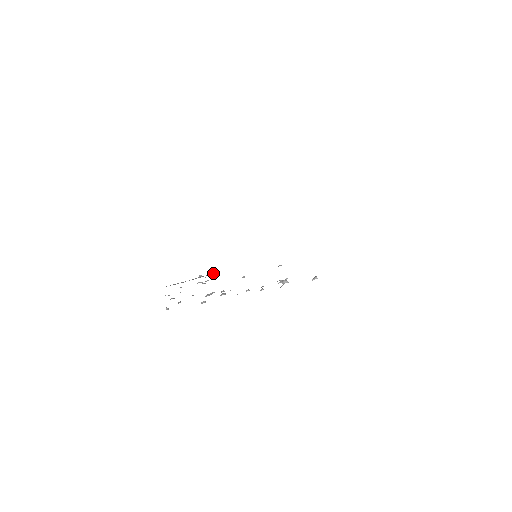
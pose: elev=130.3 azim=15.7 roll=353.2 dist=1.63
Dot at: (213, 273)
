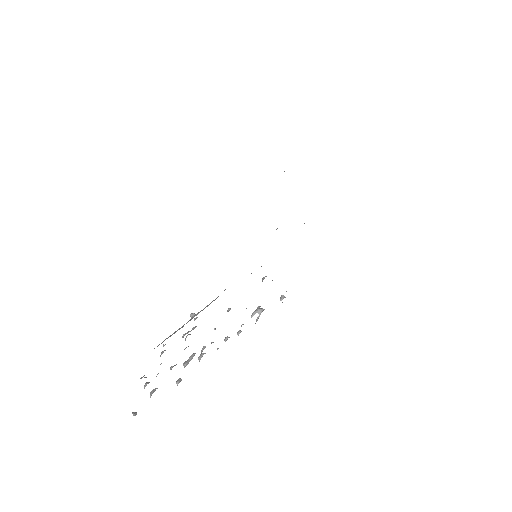
Dot at: (213, 300)
